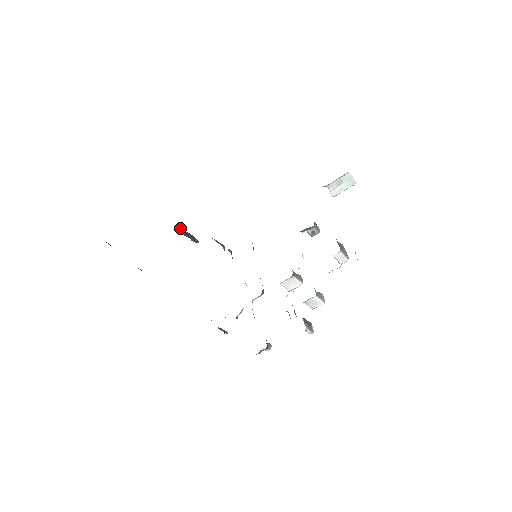
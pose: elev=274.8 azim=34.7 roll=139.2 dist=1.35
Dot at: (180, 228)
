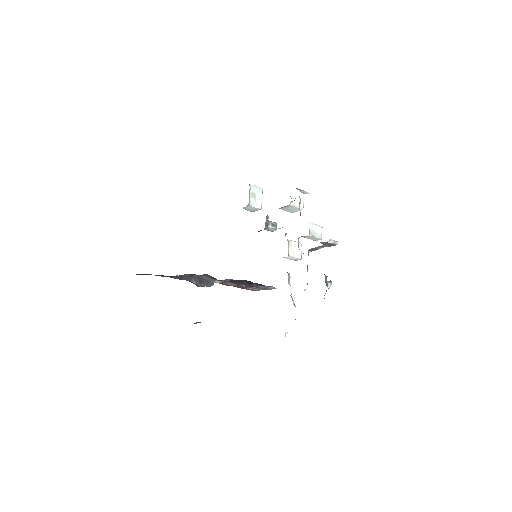
Dot at: (193, 282)
